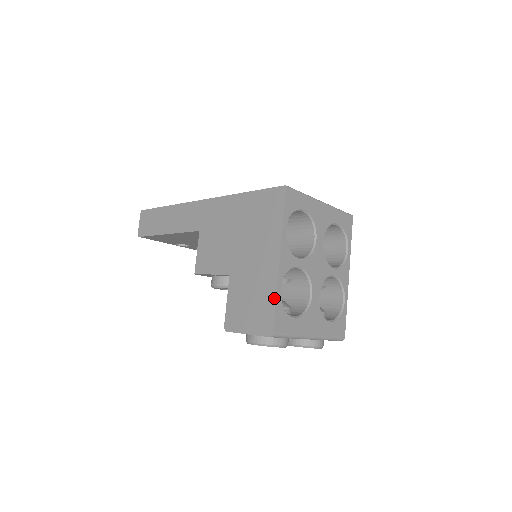
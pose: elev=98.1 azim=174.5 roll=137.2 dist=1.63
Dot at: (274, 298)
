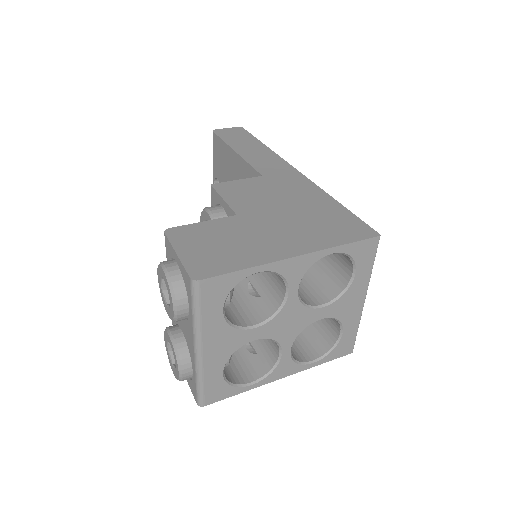
Dot at: (245, 266)
